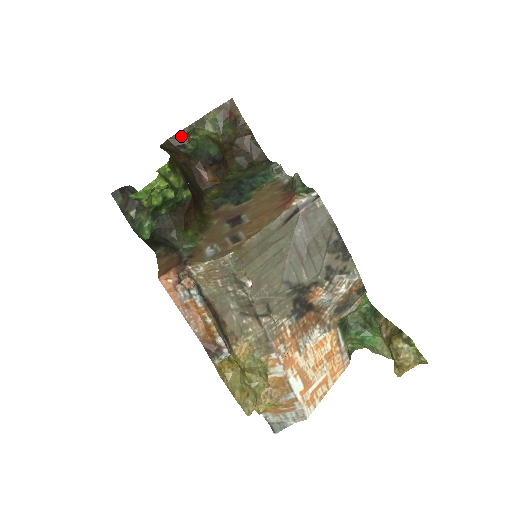
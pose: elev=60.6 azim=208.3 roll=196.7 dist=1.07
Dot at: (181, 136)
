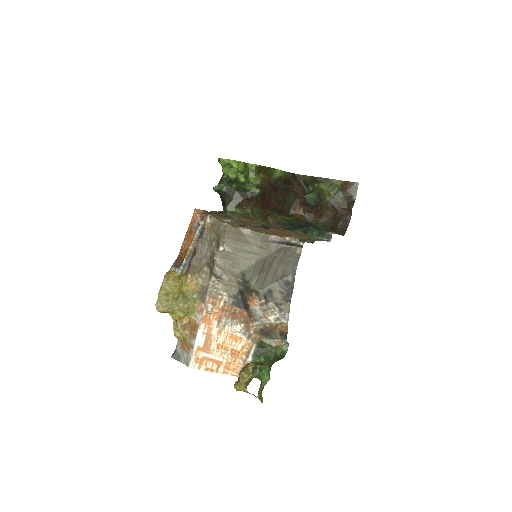
Dot at: (311, 179)
